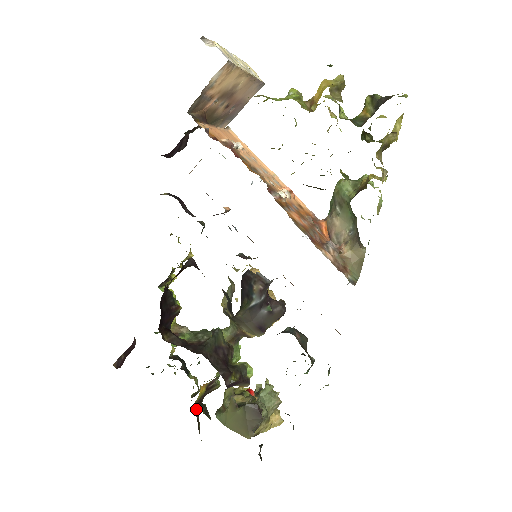
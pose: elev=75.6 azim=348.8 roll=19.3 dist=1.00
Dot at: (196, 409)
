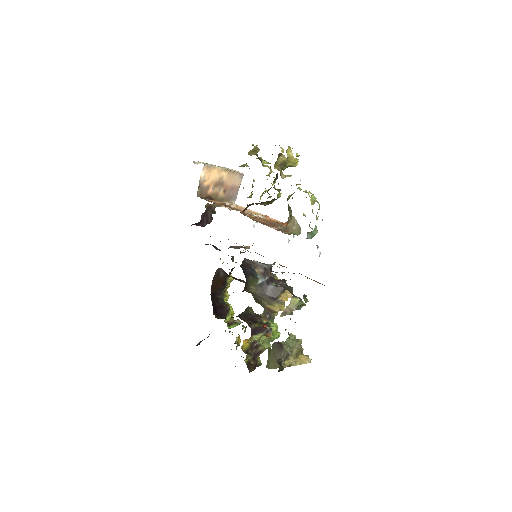
Dot at: (250, 362)
